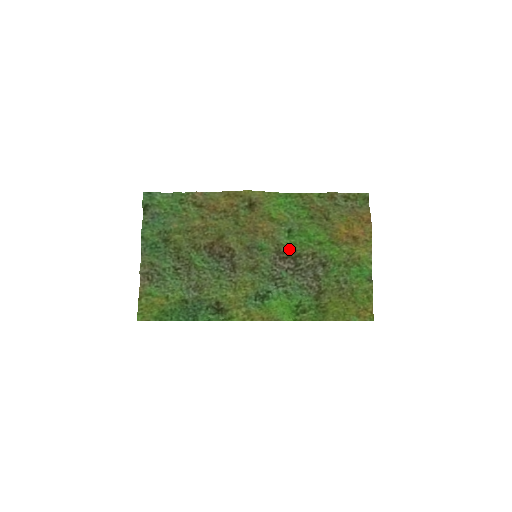
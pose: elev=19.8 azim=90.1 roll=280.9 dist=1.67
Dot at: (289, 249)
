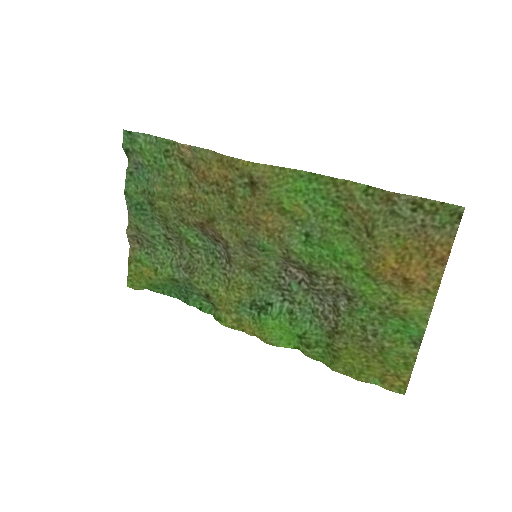
Dot at: (302, 261)
